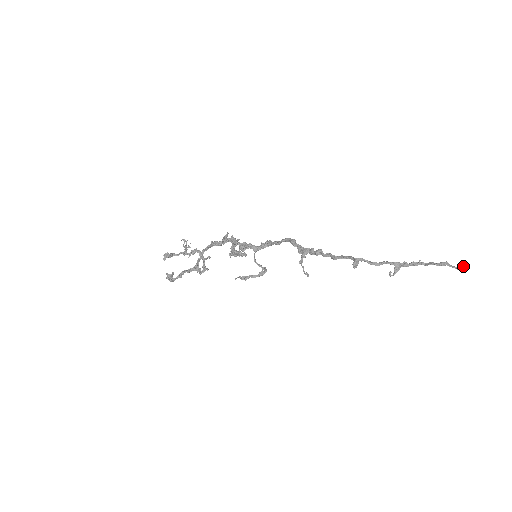
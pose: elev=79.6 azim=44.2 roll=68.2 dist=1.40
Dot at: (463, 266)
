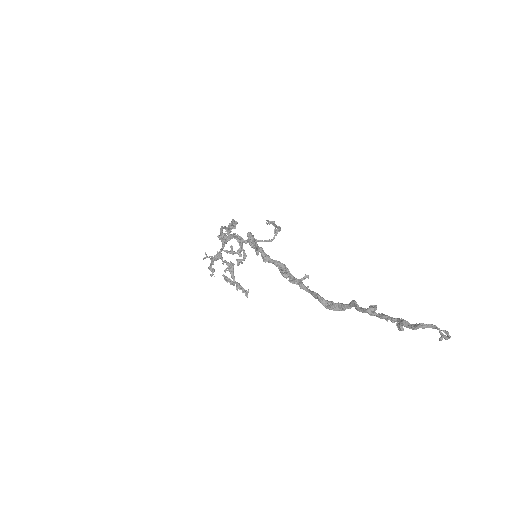
Dot at: occluded
